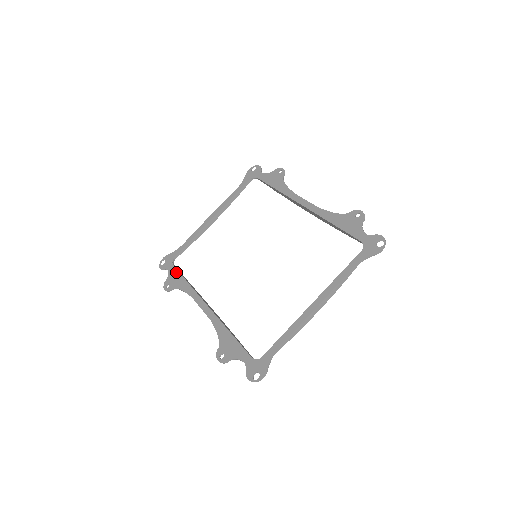
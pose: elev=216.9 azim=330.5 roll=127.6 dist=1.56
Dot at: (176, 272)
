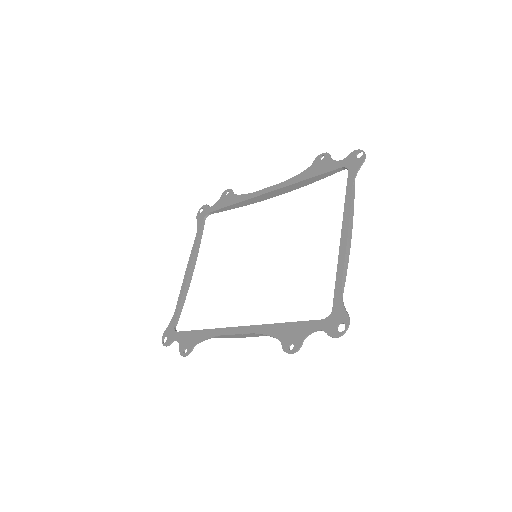
Dot at: (185, 333)
